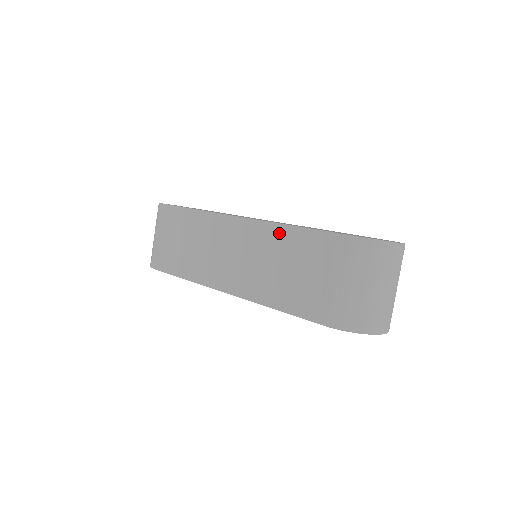
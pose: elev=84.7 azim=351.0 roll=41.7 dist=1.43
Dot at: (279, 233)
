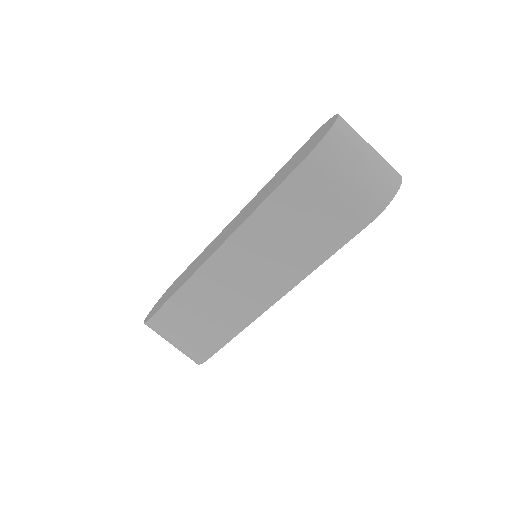
Dot at: (262, 217)
